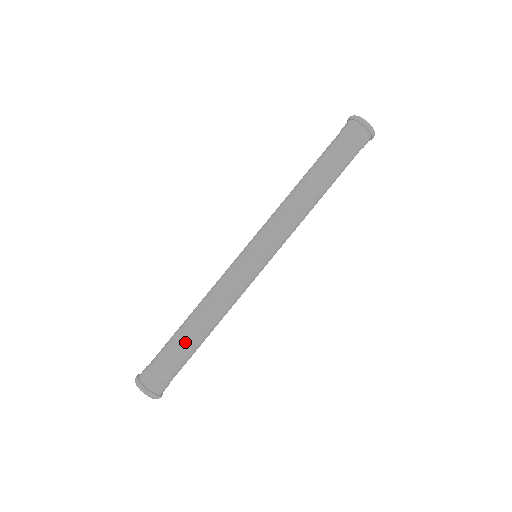
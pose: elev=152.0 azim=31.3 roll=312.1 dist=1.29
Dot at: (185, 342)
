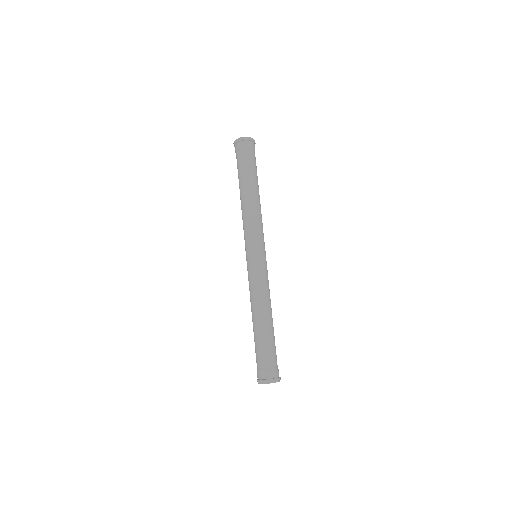
Dot at: (258, 335)
